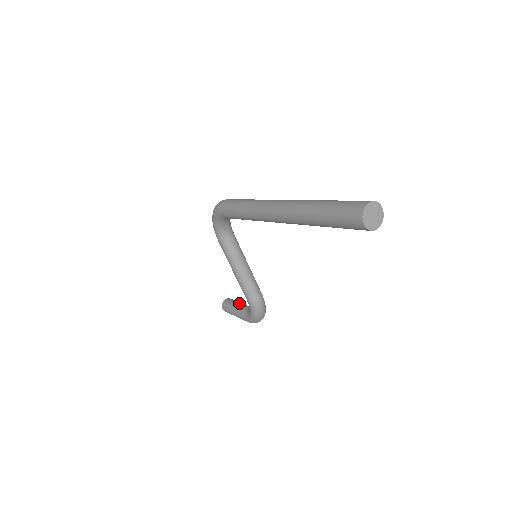
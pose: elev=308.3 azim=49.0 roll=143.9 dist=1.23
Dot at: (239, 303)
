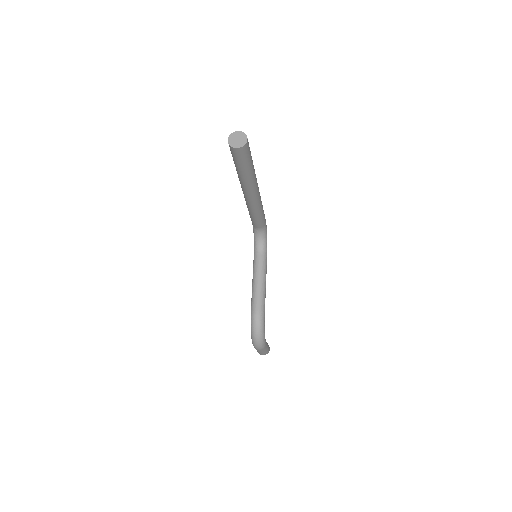
Dot at: occluded
